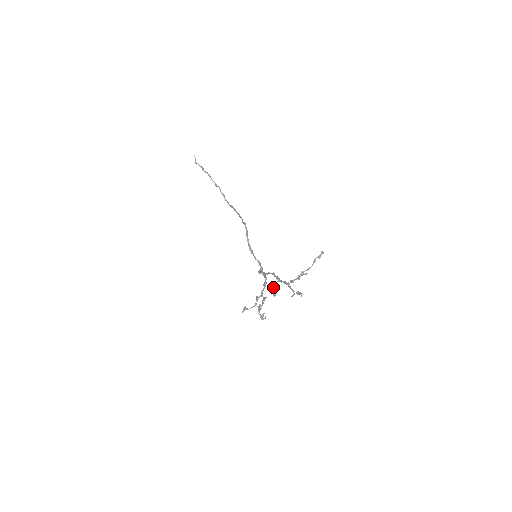
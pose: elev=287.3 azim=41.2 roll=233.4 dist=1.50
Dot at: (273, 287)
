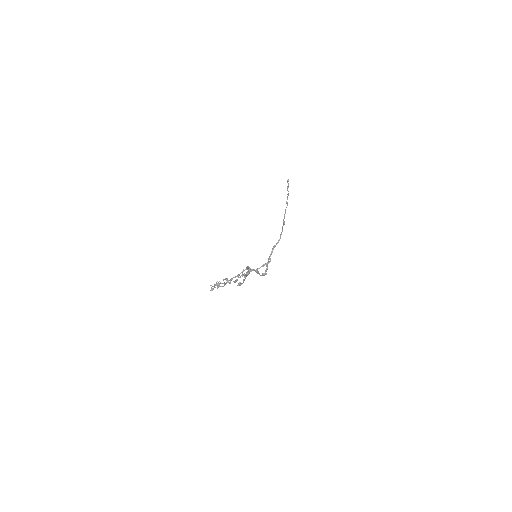
Dot at: (239, 277)
